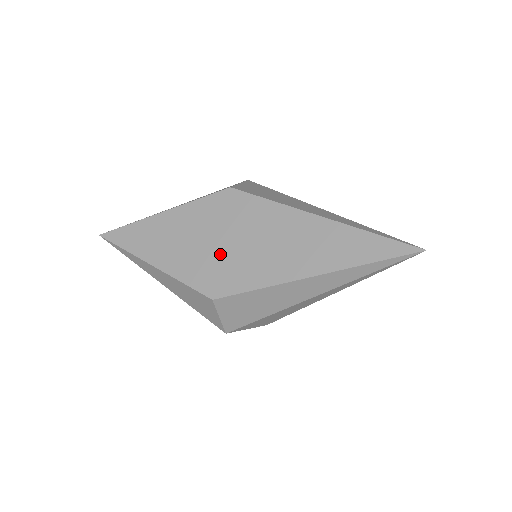
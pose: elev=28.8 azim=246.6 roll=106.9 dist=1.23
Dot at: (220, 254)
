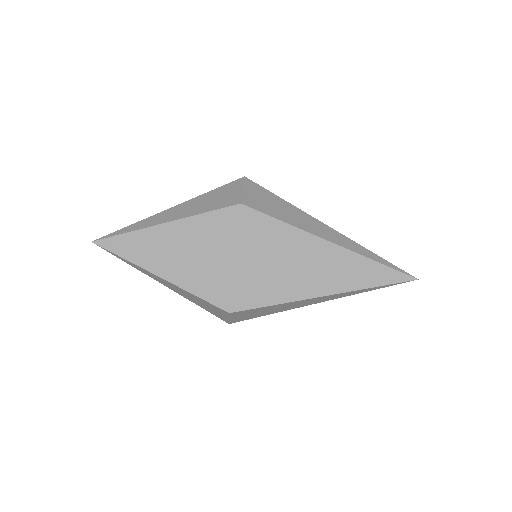
Dot at: (234, 271)
